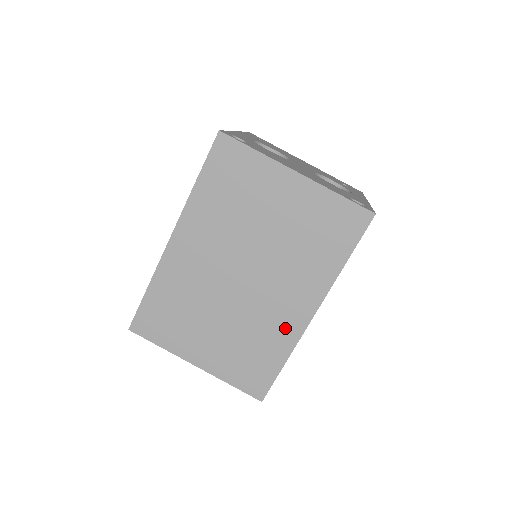
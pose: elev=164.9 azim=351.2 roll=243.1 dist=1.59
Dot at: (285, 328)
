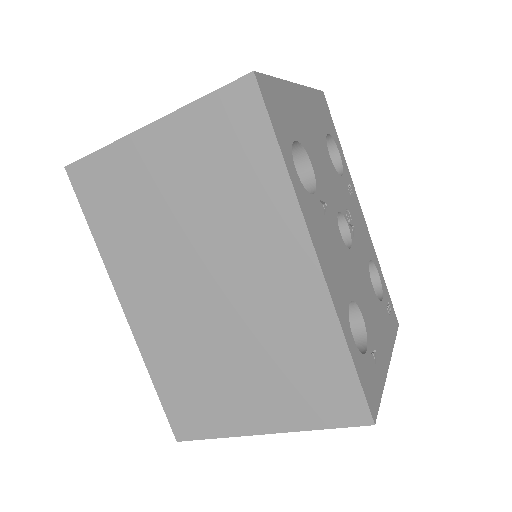
Dot at: (304, 305)
